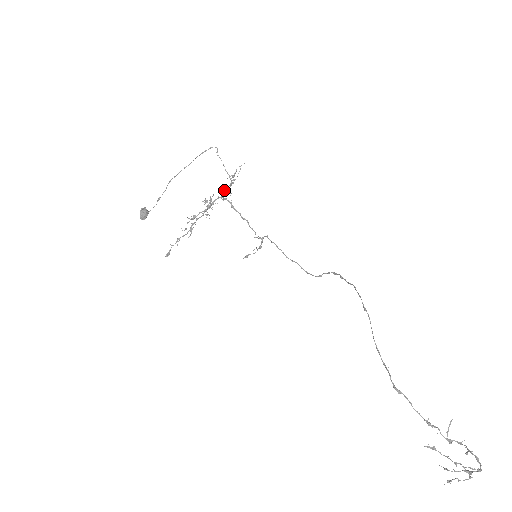
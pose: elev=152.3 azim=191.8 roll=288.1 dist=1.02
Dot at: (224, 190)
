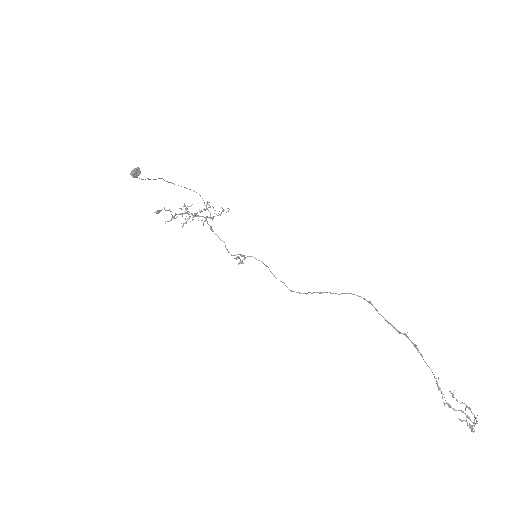
Dot at: (207, 216)
